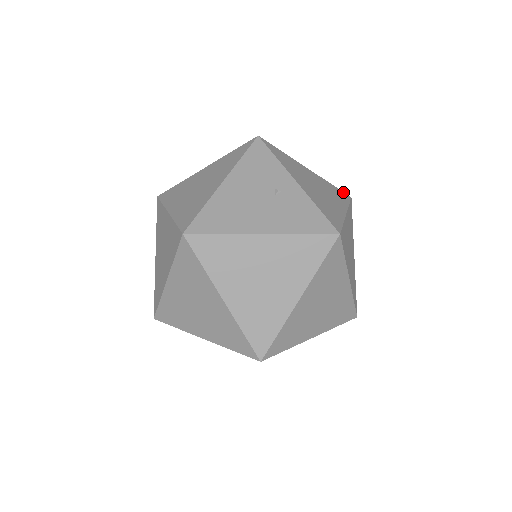
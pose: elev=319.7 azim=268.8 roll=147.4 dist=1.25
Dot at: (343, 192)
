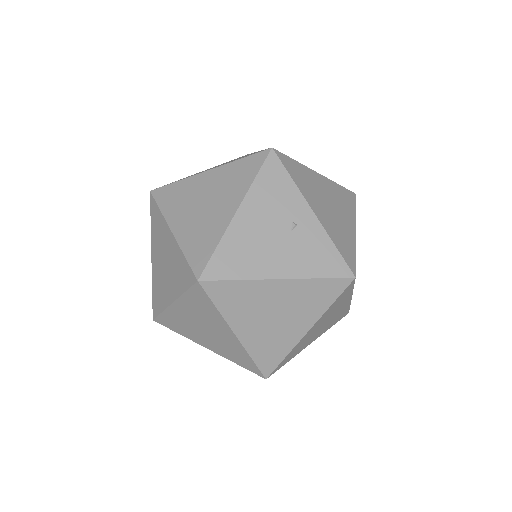
Dot at: (349, 190)
